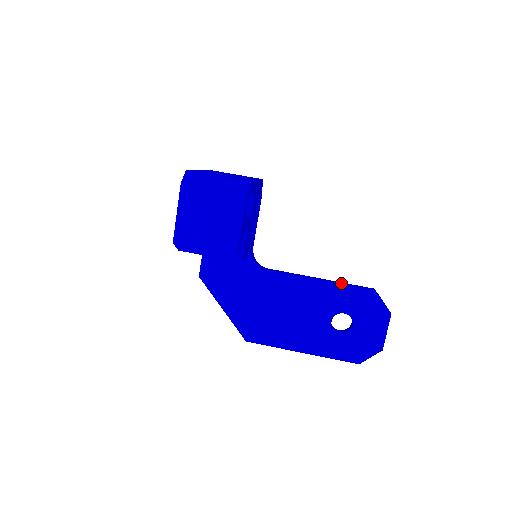
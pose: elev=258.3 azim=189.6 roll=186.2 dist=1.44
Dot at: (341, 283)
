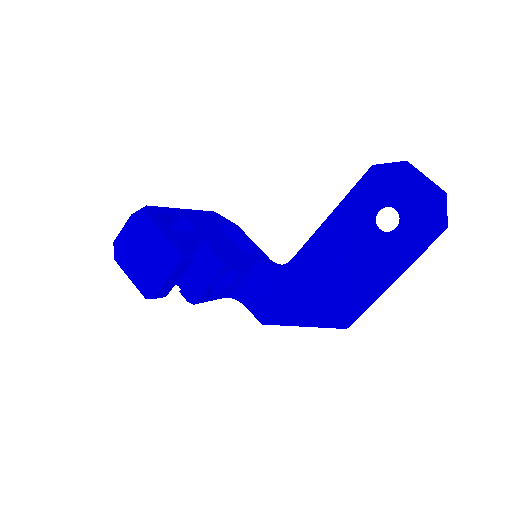
Dot at: (346, 197)
